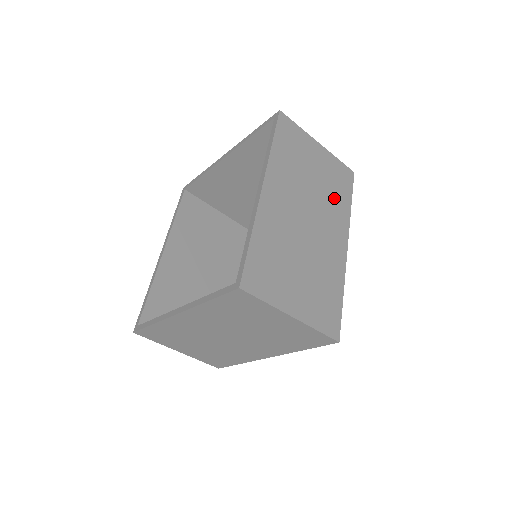
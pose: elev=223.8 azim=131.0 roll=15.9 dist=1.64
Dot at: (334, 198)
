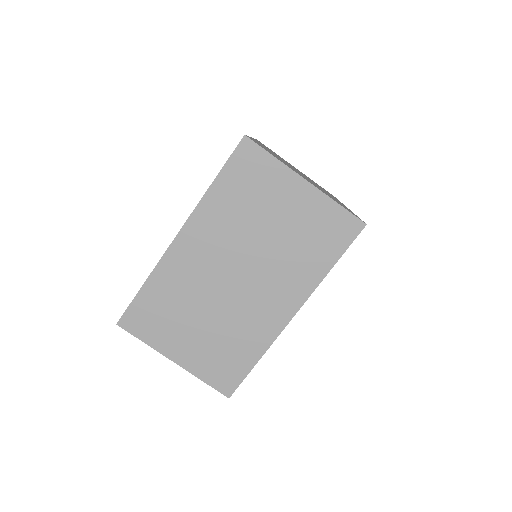
Dot at: occluded
